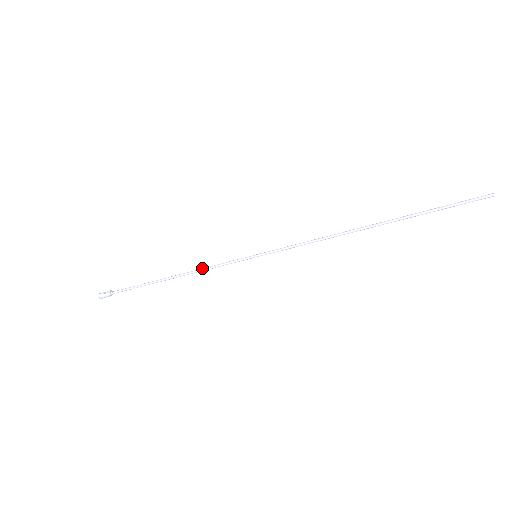
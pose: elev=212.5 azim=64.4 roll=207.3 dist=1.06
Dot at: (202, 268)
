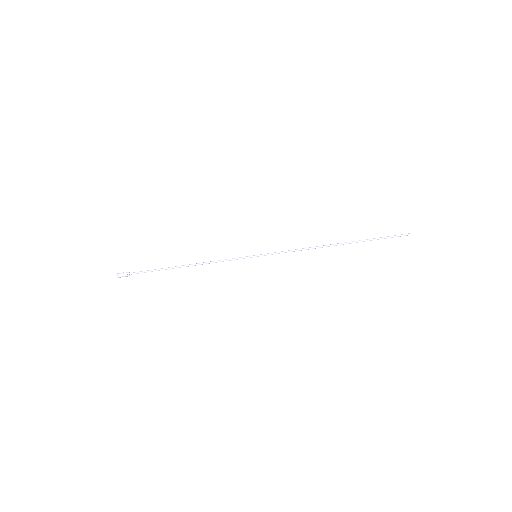
Dot at: (213, 261)
